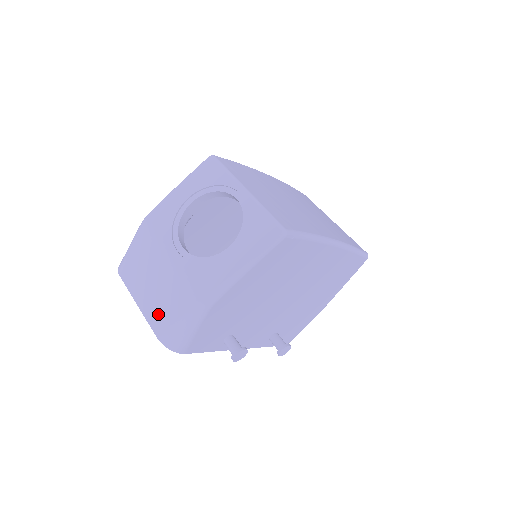
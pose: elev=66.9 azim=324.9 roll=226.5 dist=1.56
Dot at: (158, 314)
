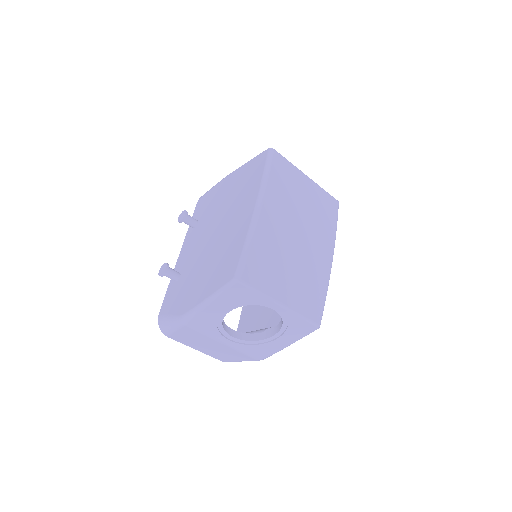
Dot at: (220, 356)
